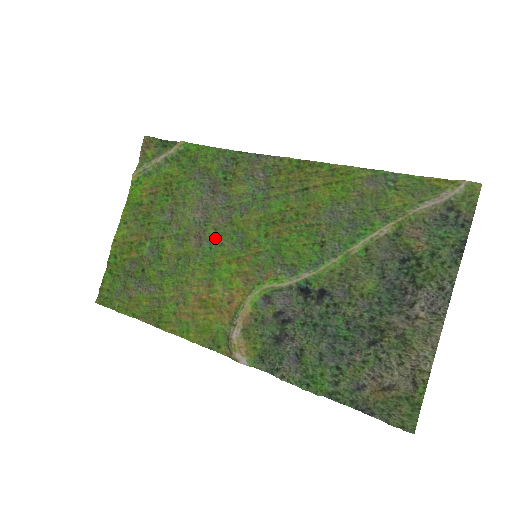
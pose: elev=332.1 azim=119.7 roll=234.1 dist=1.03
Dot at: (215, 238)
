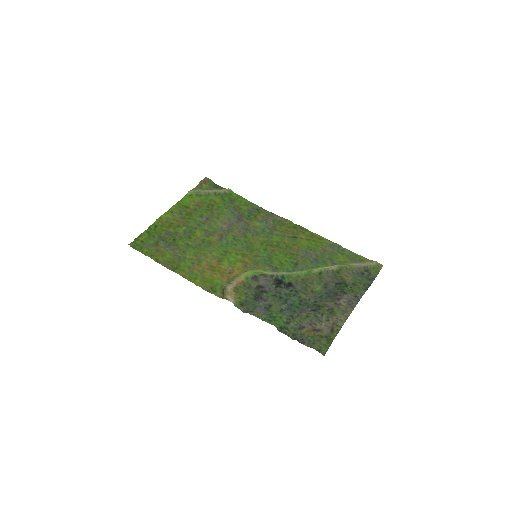
Dot at: (232, 240)
